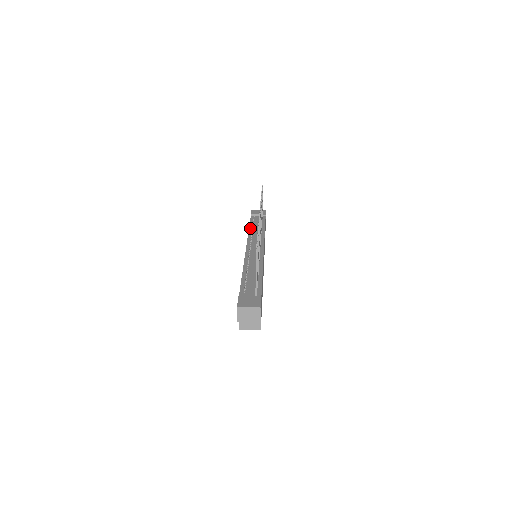
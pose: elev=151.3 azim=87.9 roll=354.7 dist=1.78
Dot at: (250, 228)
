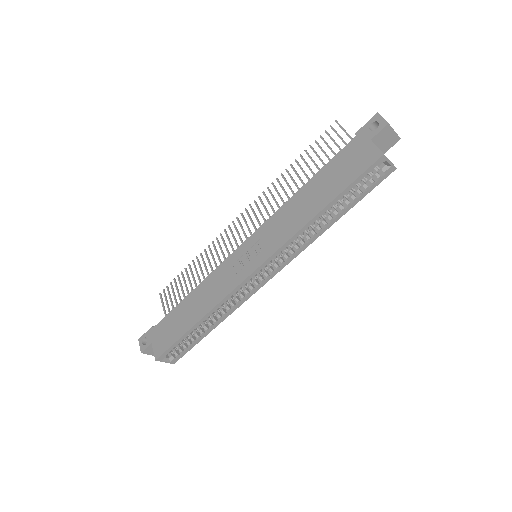
Dot at: (191, 293)
